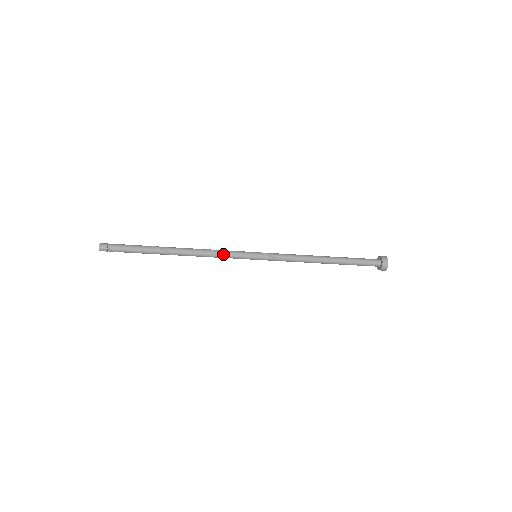
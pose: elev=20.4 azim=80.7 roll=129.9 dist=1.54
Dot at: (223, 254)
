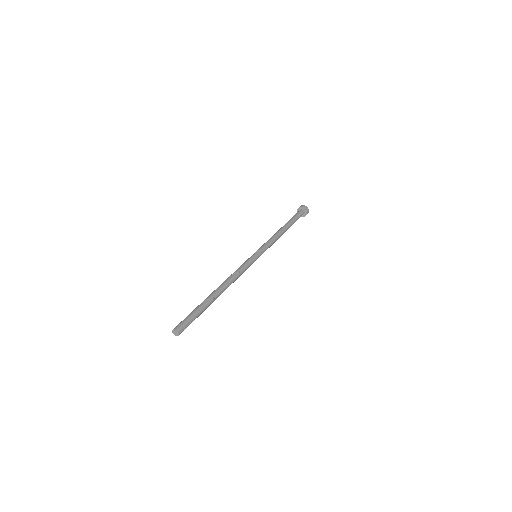
Dot at: (244, 270)
